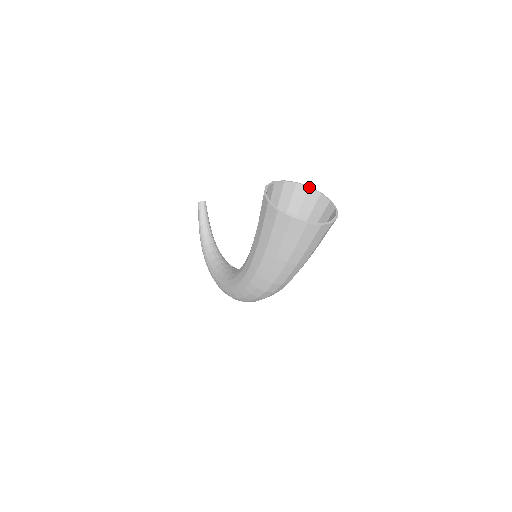
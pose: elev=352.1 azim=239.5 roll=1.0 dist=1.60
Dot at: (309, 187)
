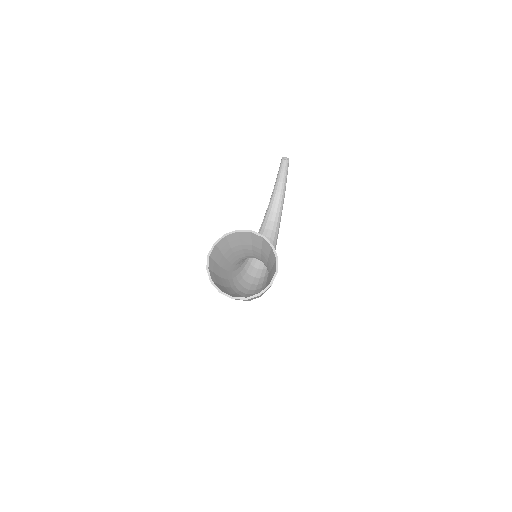
Dot at: (272, 247)
